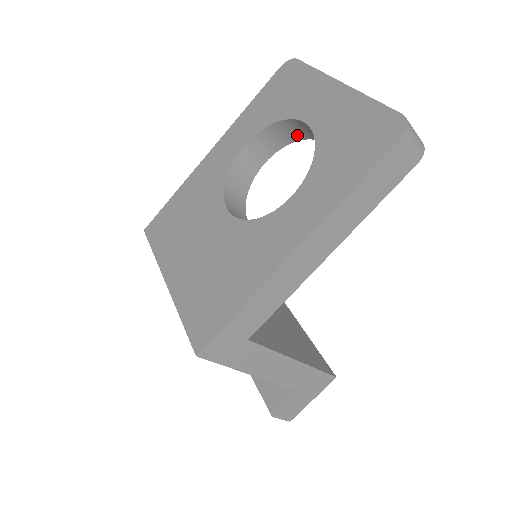
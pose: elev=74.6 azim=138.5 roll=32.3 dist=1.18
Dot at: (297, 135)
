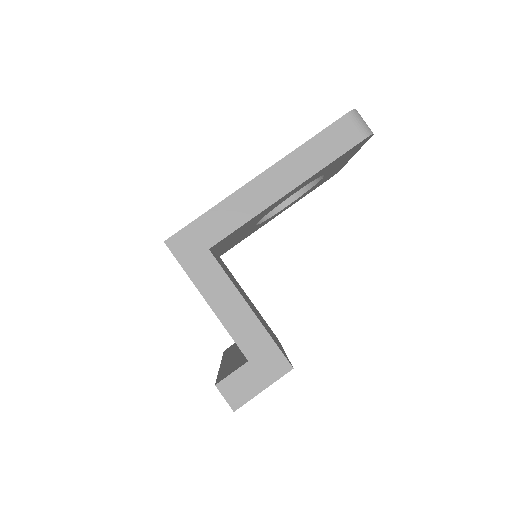
Dot at: occluded
